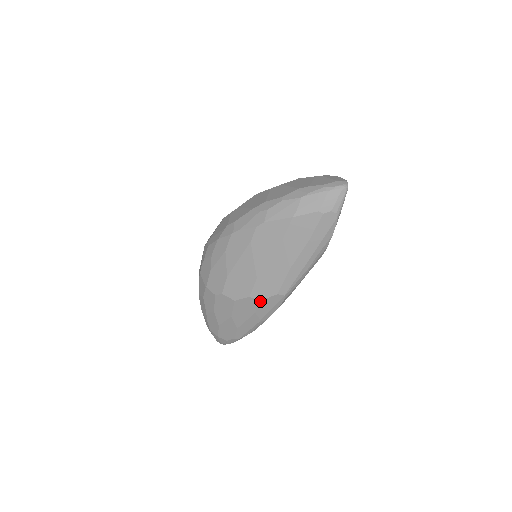
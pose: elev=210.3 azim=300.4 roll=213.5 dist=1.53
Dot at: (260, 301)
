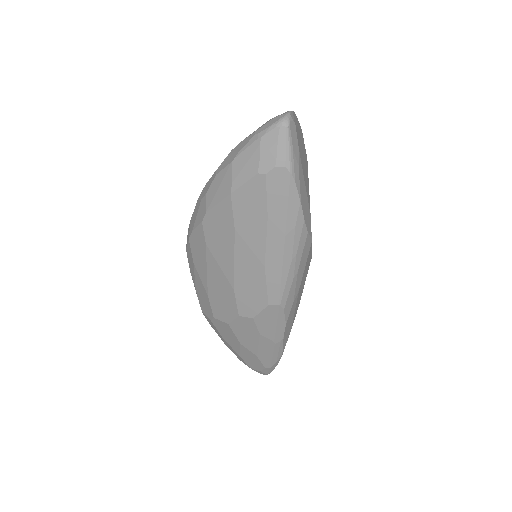
Dot at: (254, 319)
